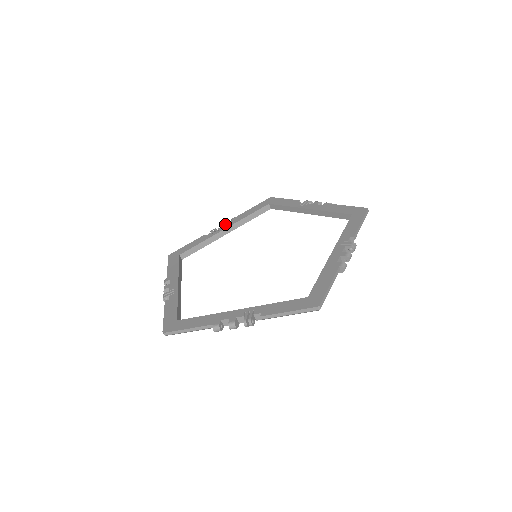
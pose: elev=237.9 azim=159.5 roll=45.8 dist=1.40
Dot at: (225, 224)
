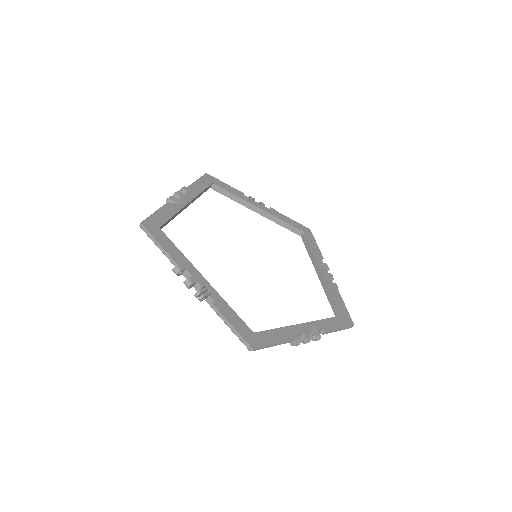
Dot at: (264, 205)
